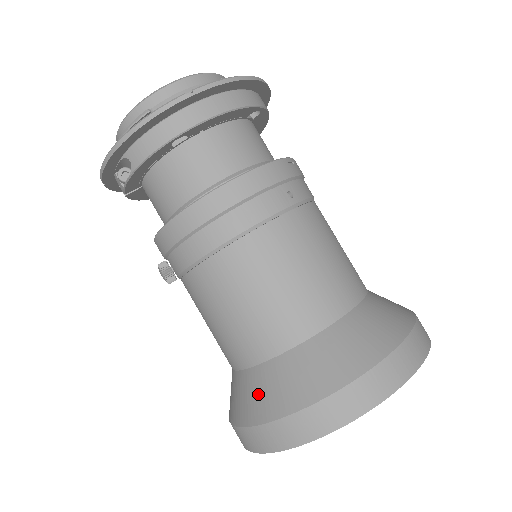
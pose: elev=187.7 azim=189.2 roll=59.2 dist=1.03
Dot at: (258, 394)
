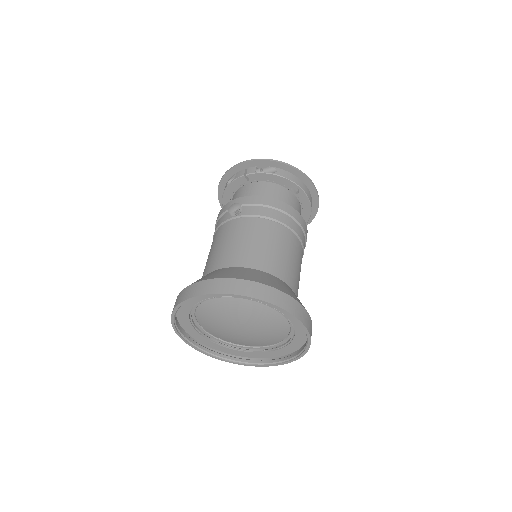
Dot at: (257, 275)
